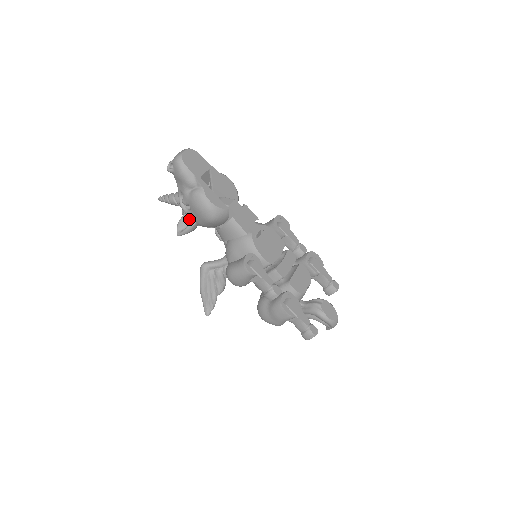
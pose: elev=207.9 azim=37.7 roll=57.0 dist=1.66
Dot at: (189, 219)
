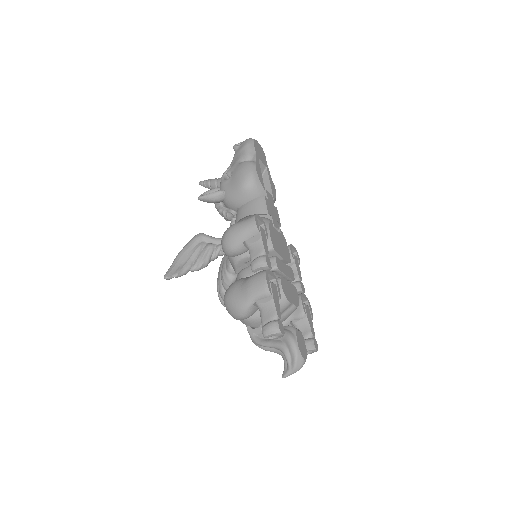
Dot at: occluded
